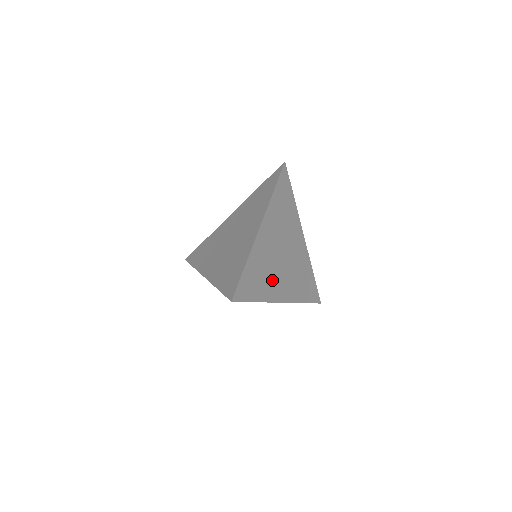
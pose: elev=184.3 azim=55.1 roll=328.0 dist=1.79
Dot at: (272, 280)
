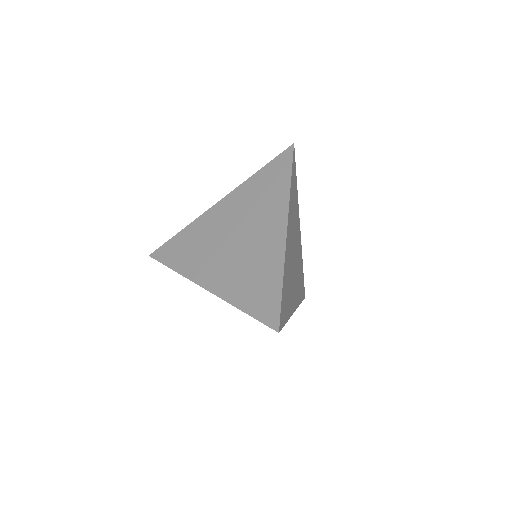
Dot at: (291, 290)
